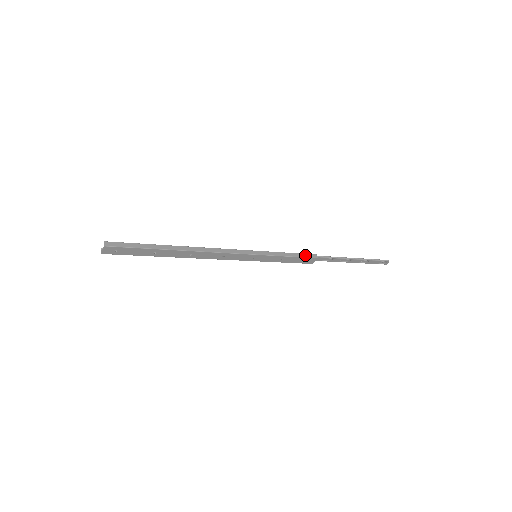
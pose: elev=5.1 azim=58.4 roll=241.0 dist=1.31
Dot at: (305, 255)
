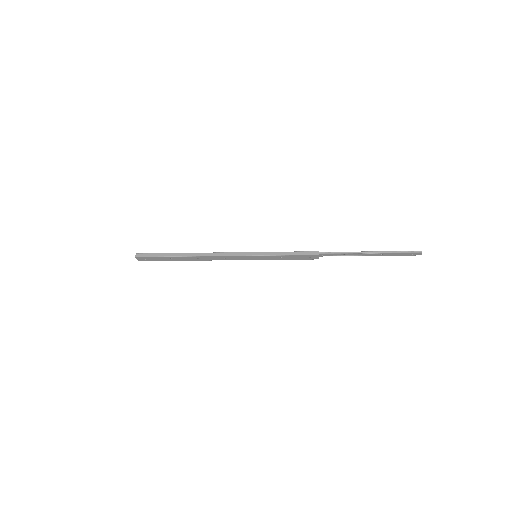
Dot at: (305, 253)
